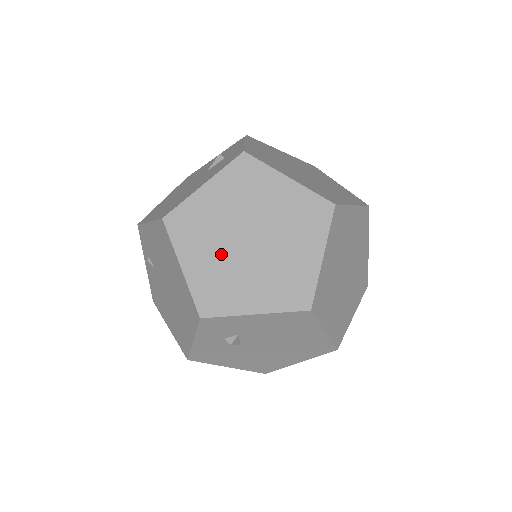
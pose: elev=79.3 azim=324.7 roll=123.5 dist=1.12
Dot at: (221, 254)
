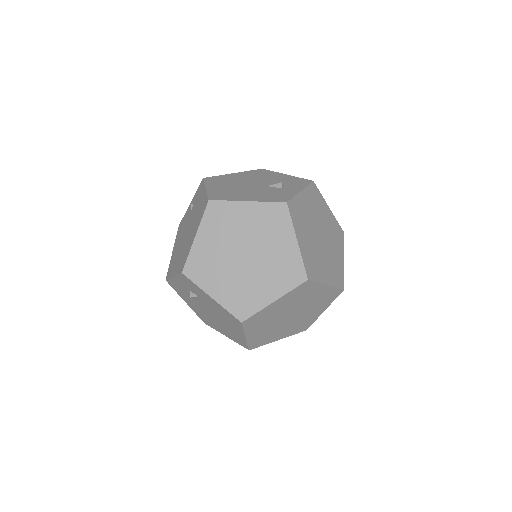
Dot at: (222, 249)
